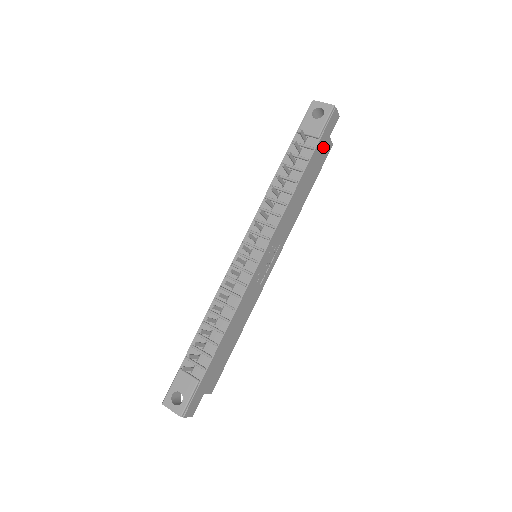
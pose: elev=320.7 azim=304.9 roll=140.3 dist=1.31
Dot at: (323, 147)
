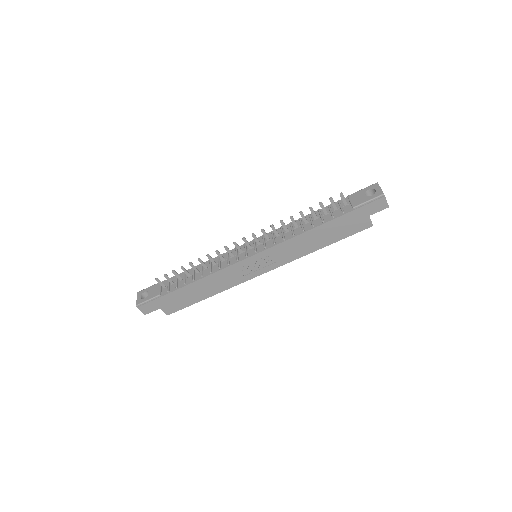
Dot at: (357, 219)
